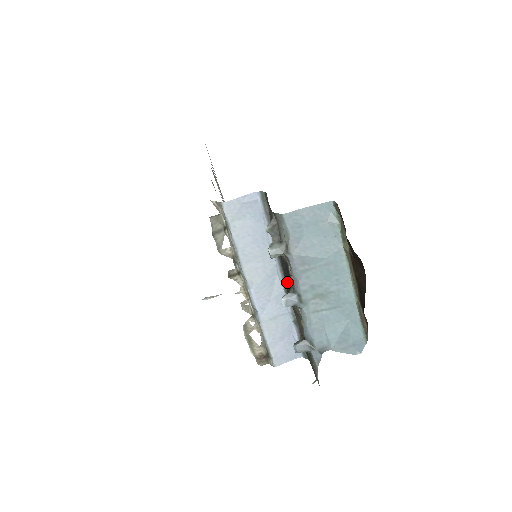
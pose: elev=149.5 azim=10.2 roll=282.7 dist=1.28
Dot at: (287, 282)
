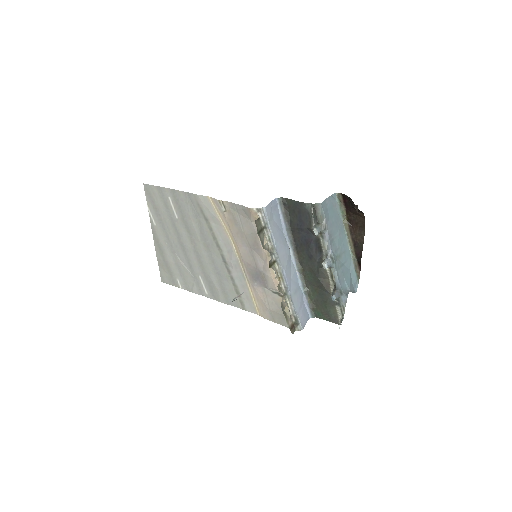
Dot at: (317, 254)
